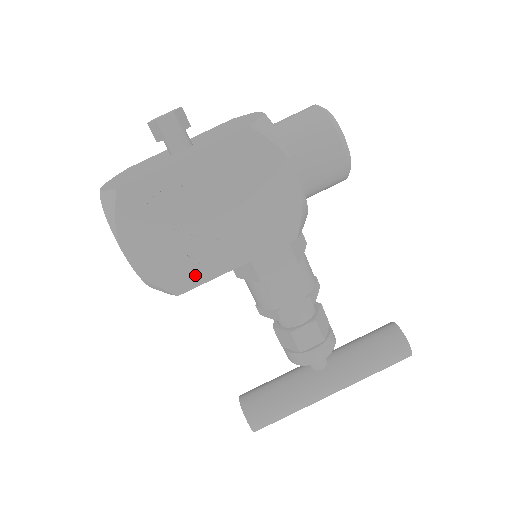
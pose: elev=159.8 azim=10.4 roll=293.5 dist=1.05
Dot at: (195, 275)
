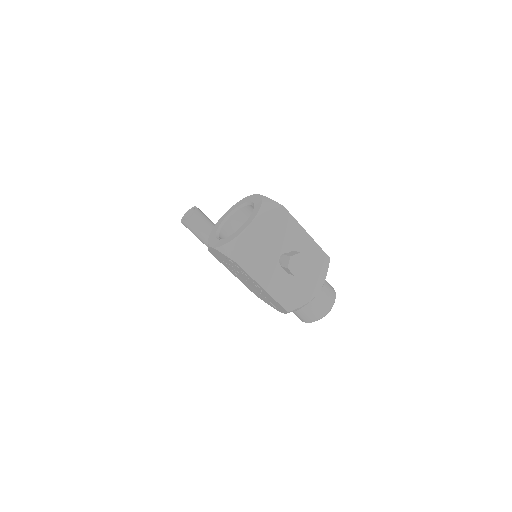
Dot at: (221, 261)
